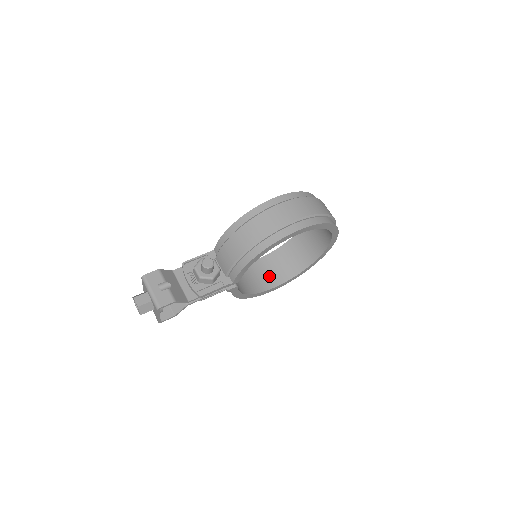
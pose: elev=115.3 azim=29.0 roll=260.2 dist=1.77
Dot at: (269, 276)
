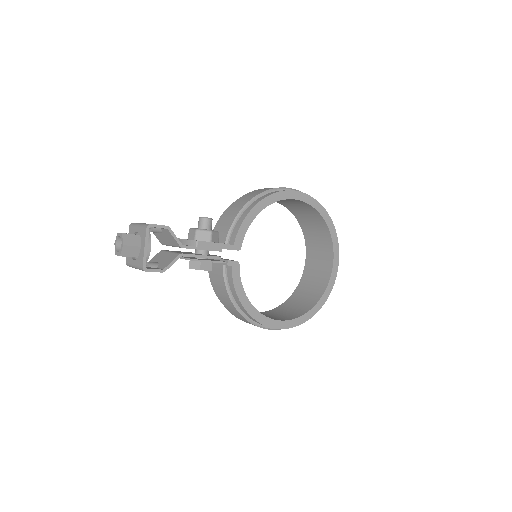
Dot at: (273, 317)
